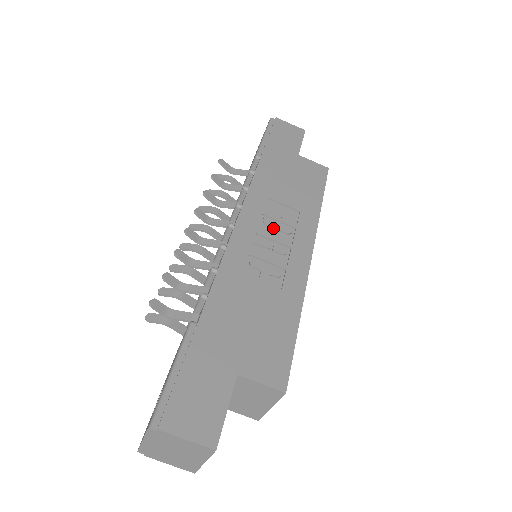
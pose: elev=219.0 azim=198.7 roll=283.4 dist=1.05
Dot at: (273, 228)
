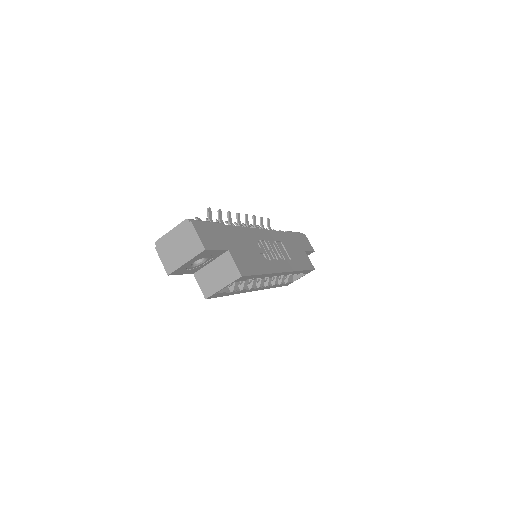
Dot at: (276, 249)
